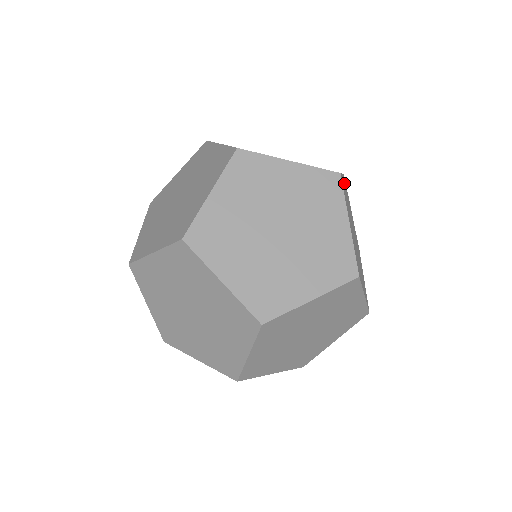
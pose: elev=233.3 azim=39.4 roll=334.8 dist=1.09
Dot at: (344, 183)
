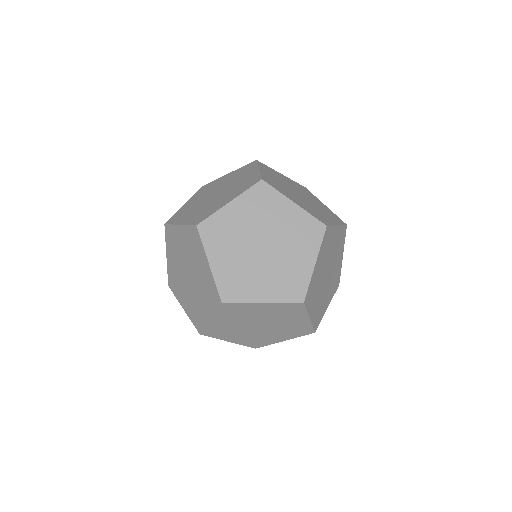
Dot at: (340, 262)
